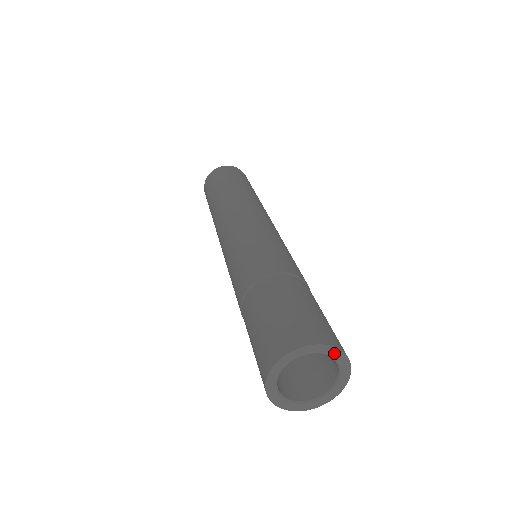
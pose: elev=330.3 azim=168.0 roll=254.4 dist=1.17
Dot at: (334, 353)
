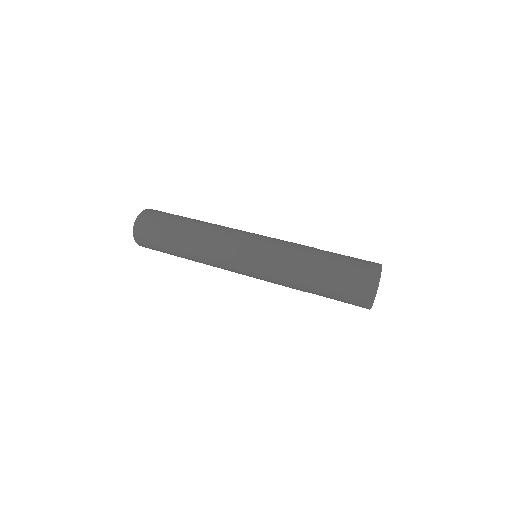
Dot at: occluded
